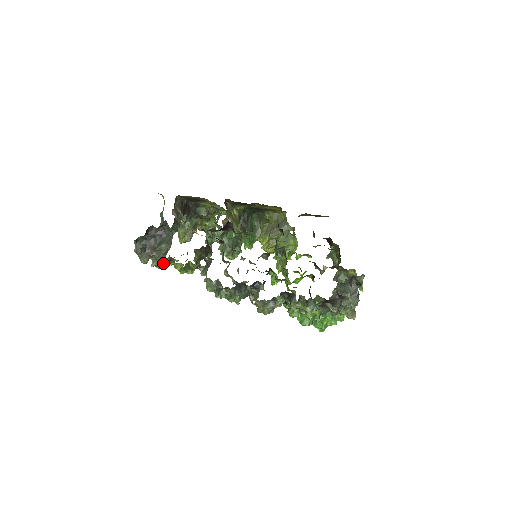
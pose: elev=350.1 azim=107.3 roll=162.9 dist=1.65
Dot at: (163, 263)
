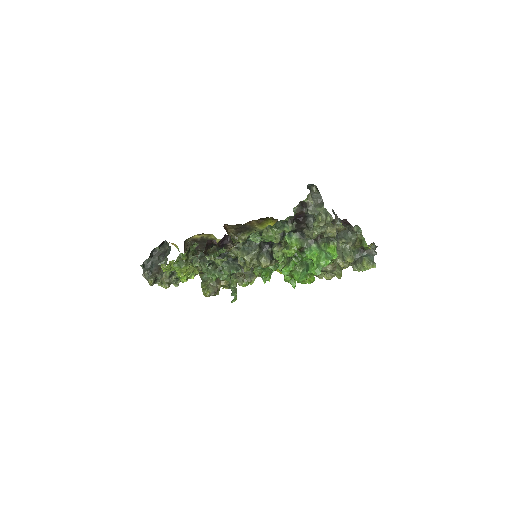
Dot at: (167, 277)
